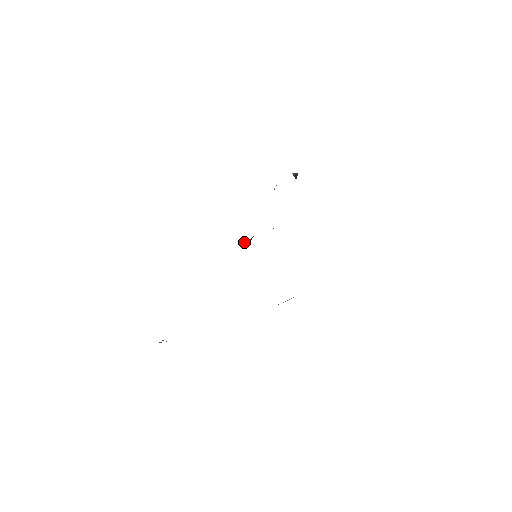
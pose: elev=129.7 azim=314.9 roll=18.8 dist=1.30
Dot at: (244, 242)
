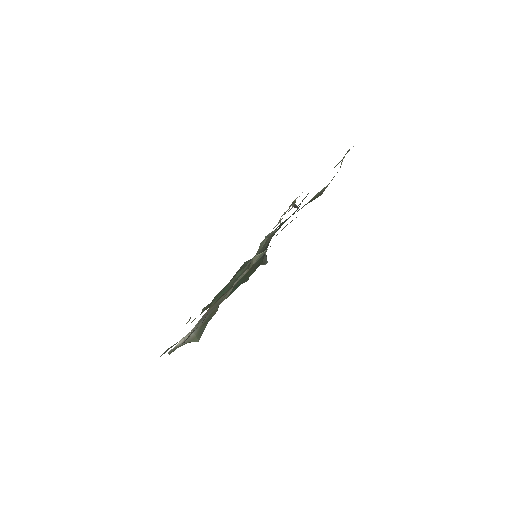
Dot at: occluded
